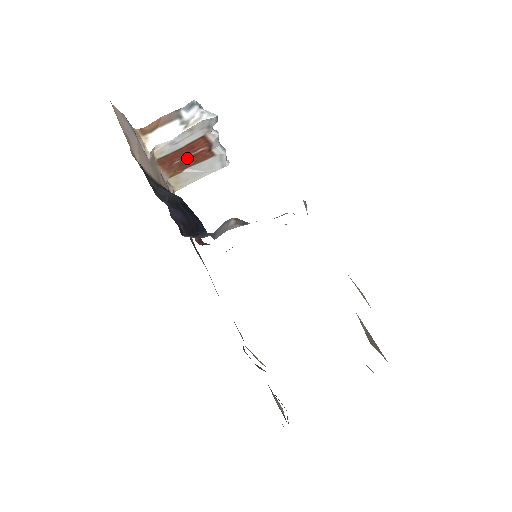
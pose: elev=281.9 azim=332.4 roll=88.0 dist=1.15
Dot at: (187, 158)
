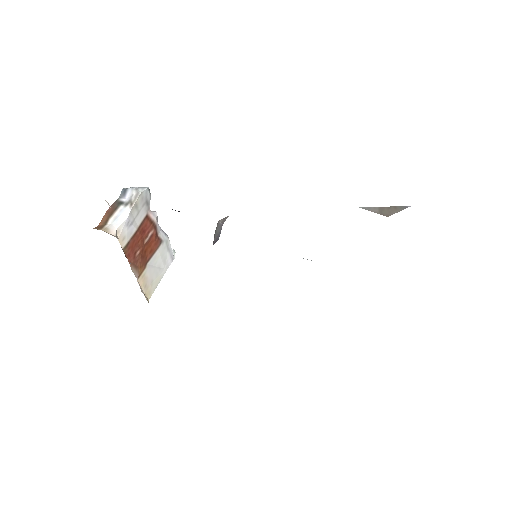
Dot at: (144, 247)
